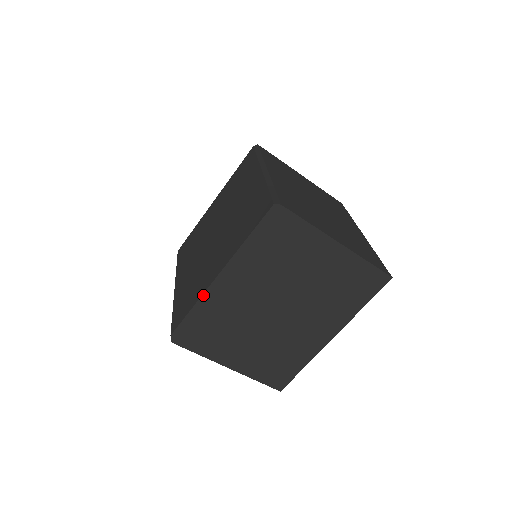
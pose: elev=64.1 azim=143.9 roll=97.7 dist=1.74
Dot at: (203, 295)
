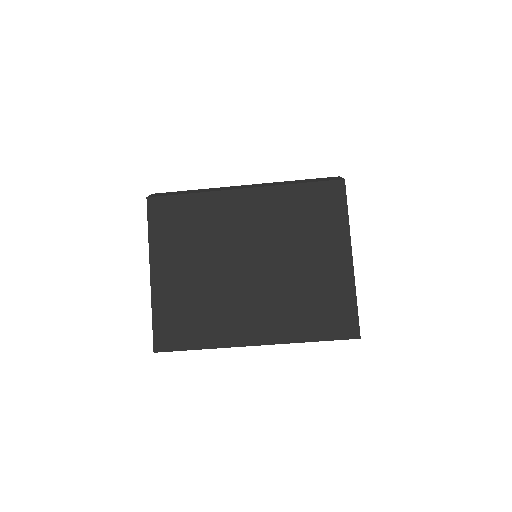
Dot at: (215, 188)
